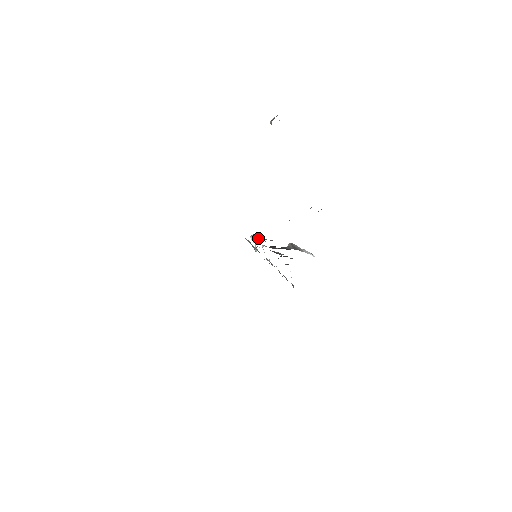
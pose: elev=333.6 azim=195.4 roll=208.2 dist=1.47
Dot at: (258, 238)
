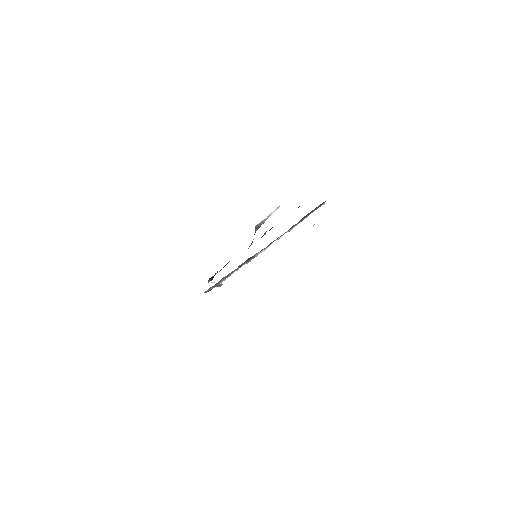
Dot at: (212, 278)
